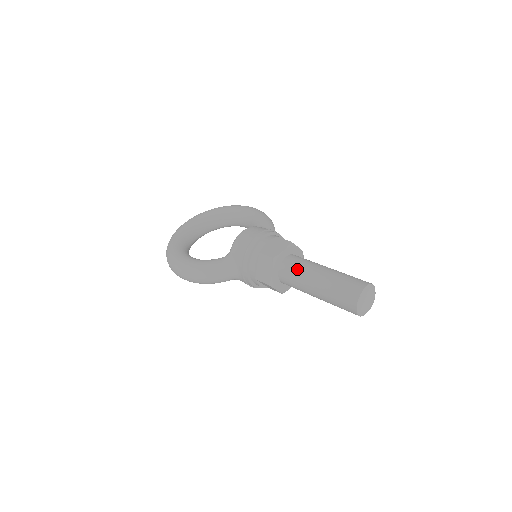
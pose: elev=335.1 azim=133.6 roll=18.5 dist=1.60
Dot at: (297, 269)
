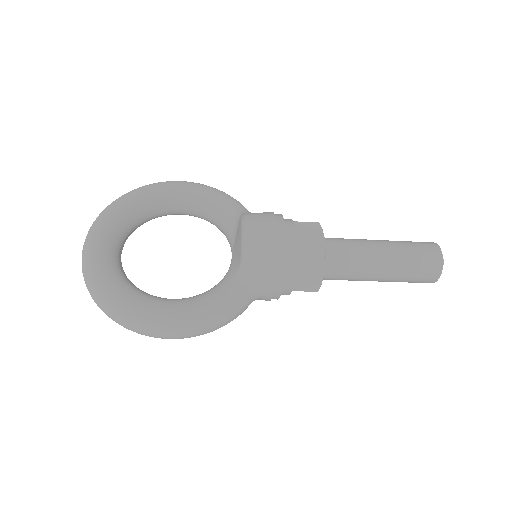
Dot at: (350, 257)
